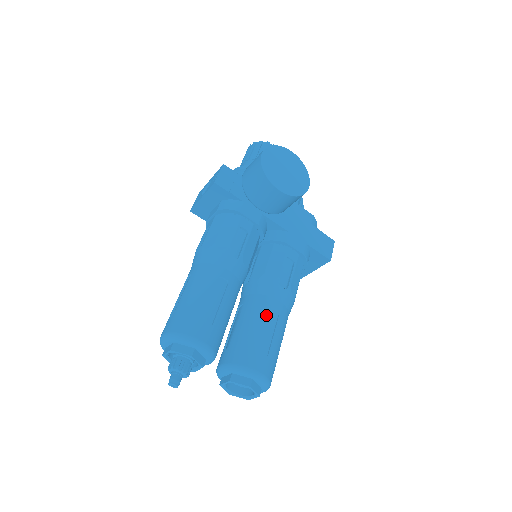
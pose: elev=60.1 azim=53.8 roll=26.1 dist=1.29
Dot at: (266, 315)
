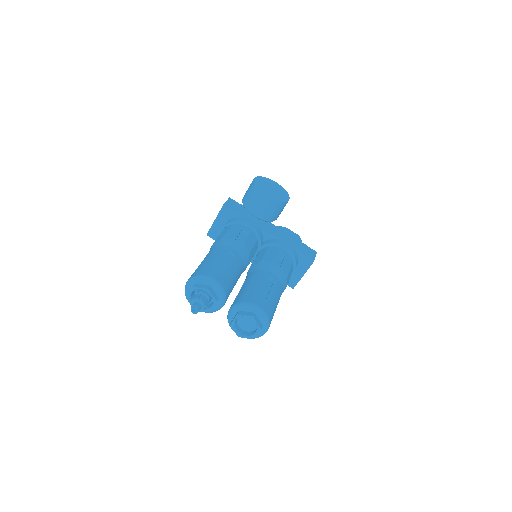
Dot at: (264, 279)
